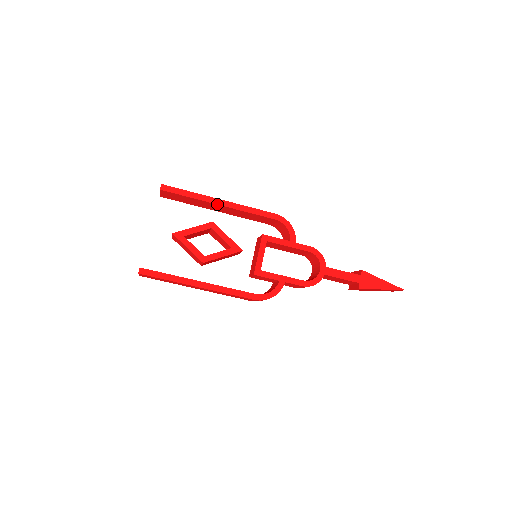
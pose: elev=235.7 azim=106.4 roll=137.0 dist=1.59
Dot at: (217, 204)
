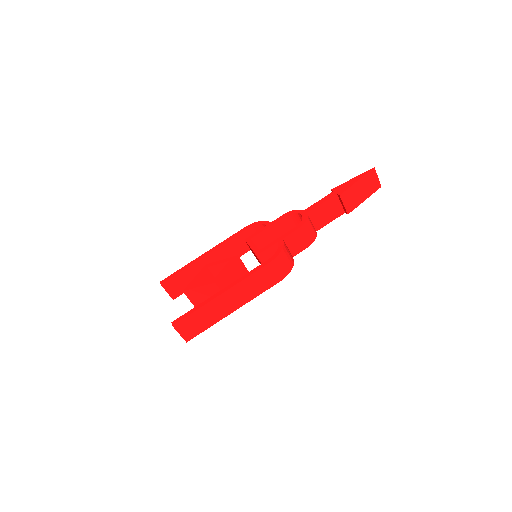
Dot at: (202, 257)
